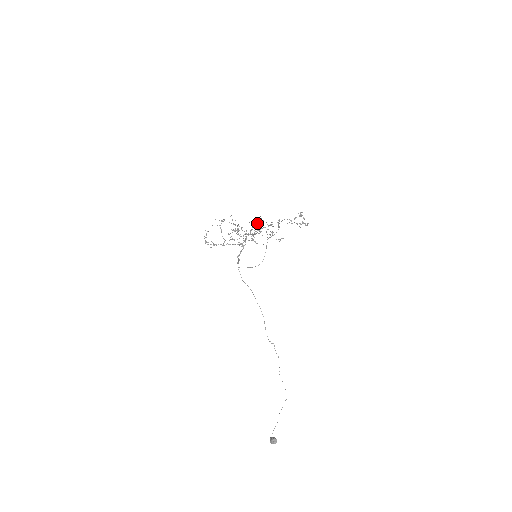
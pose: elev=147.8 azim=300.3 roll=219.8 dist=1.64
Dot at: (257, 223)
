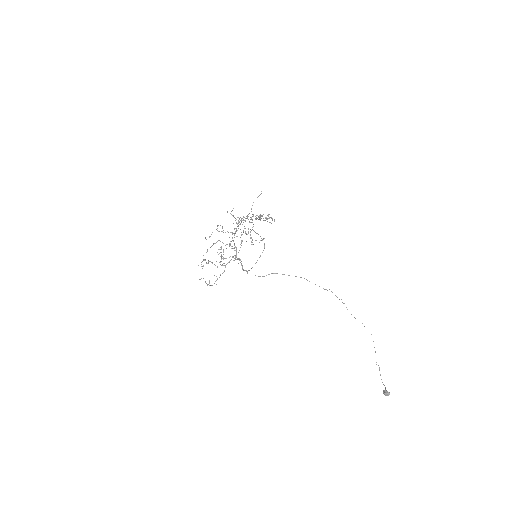
Dot at: occluded
